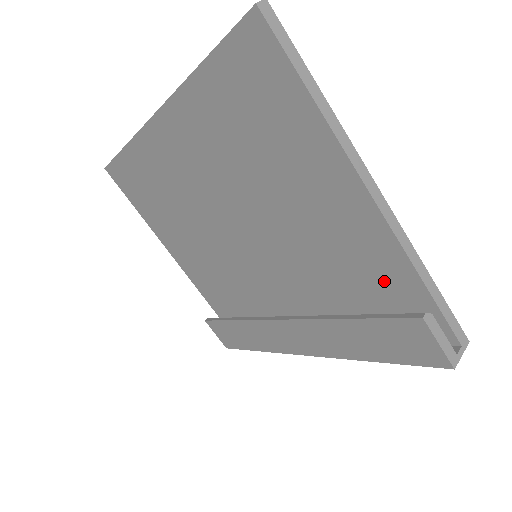
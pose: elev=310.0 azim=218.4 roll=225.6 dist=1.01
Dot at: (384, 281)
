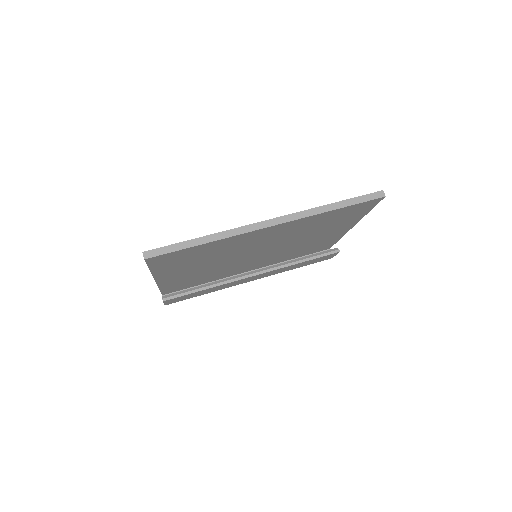
Dot at: occluded
